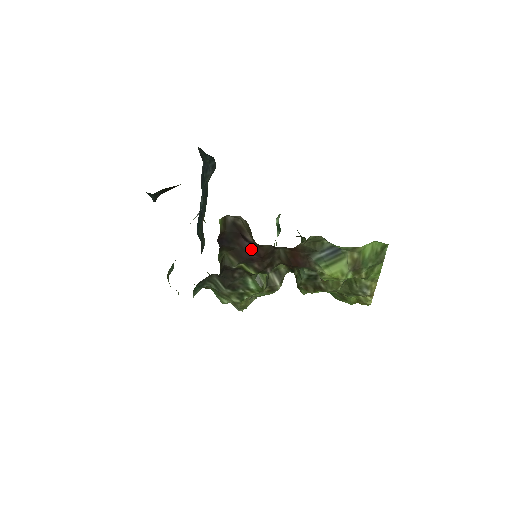
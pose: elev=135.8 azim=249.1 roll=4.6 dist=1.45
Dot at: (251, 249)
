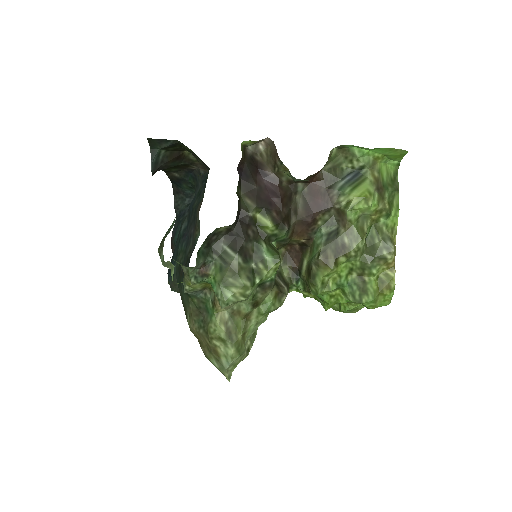
Dot at: (270, 189)
